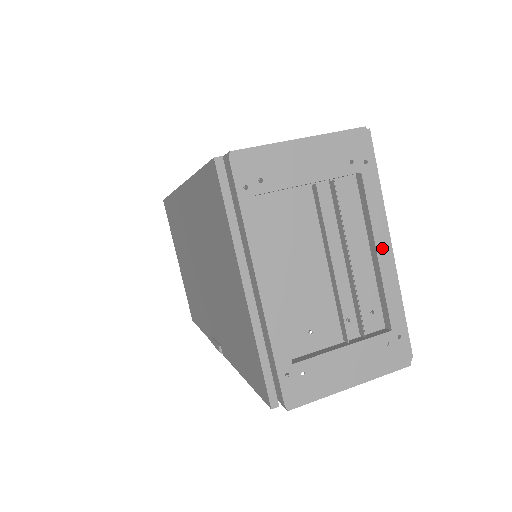
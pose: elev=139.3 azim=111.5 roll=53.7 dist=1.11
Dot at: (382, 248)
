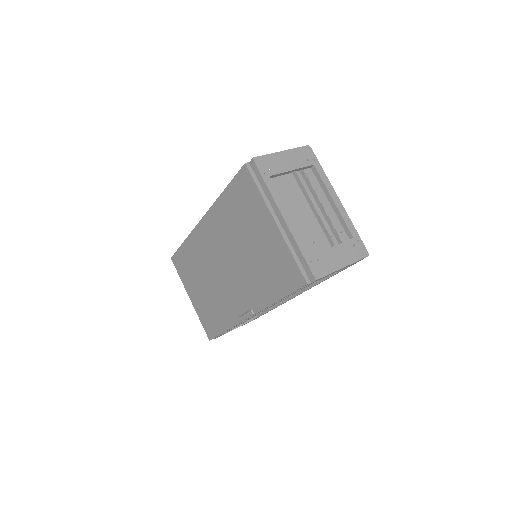
Dot at: (335, 198)
